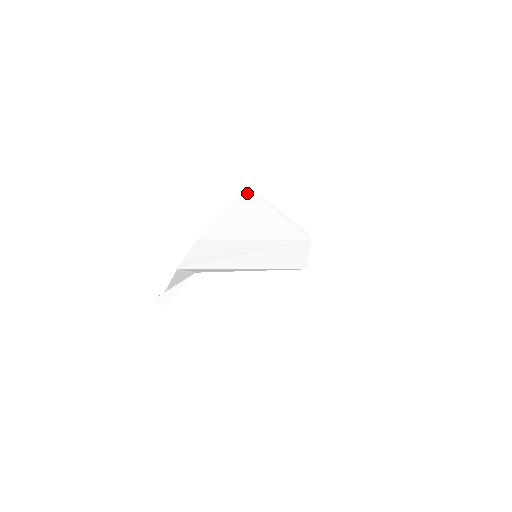
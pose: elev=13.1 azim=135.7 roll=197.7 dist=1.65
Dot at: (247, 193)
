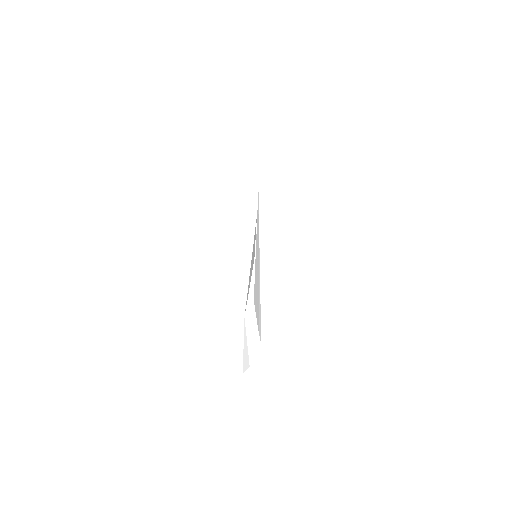
Dot at: occluded
